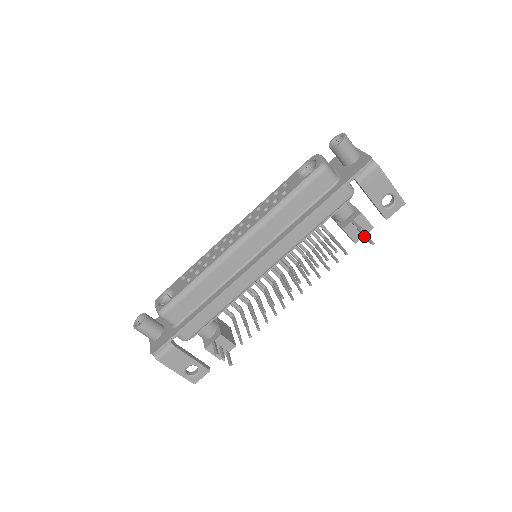
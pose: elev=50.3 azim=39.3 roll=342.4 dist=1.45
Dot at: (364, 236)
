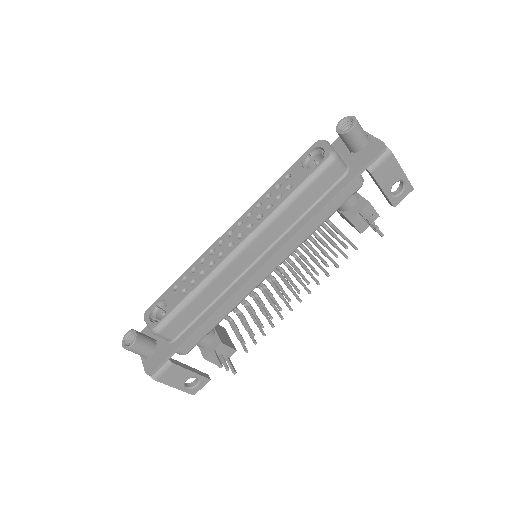
Dot at: (374, 228)
